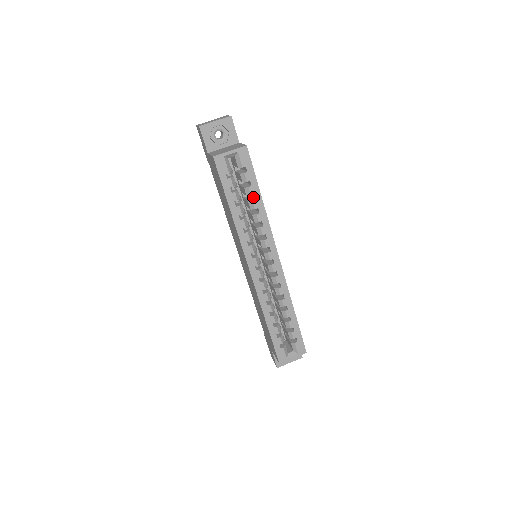
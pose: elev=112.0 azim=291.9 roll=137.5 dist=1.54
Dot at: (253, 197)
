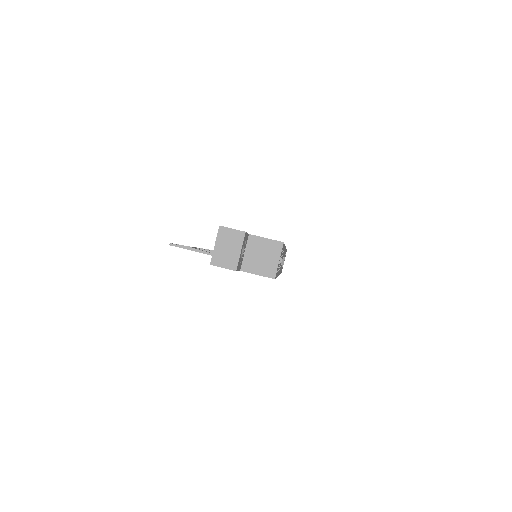
Dot at: occluded
